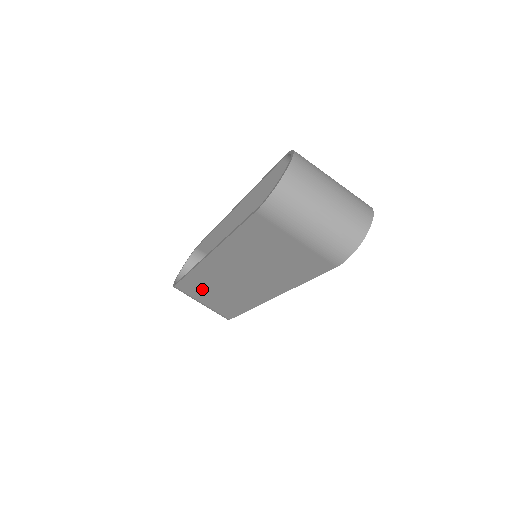
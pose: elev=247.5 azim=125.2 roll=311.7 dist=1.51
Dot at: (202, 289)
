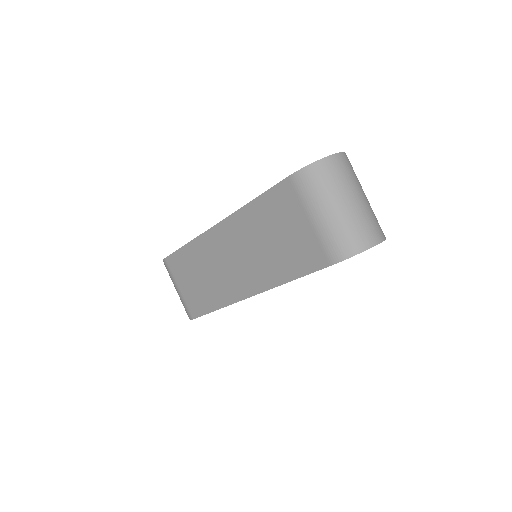
Dot at: (189, 268)
